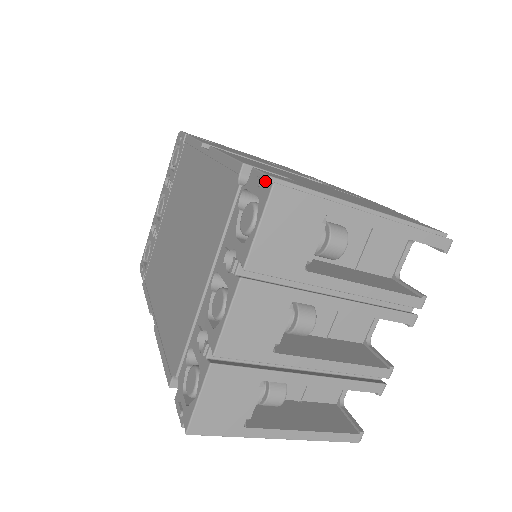
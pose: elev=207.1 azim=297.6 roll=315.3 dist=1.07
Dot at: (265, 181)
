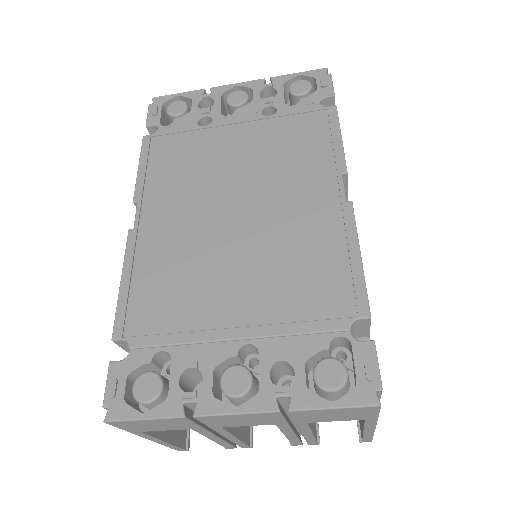
Dot at: (375, 386)
